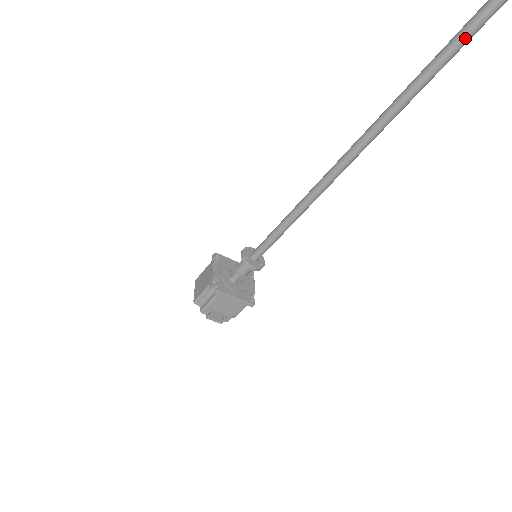
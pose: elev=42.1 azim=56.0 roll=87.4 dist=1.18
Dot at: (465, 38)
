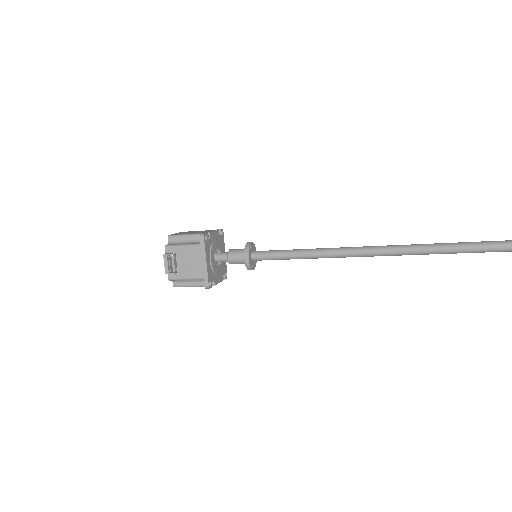
Dot at: out of frame
